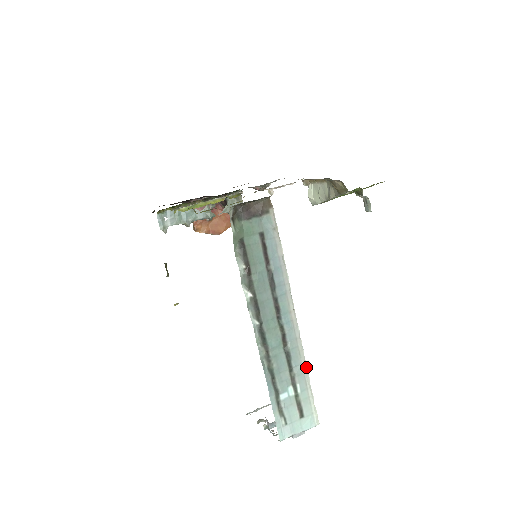
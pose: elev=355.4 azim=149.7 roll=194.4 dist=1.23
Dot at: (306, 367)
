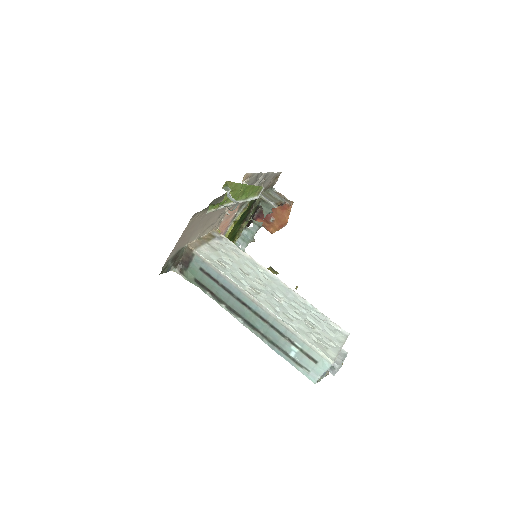
Dot at: (292, 329)
